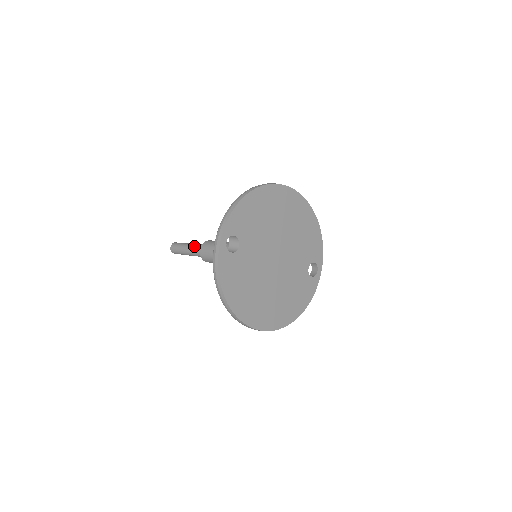
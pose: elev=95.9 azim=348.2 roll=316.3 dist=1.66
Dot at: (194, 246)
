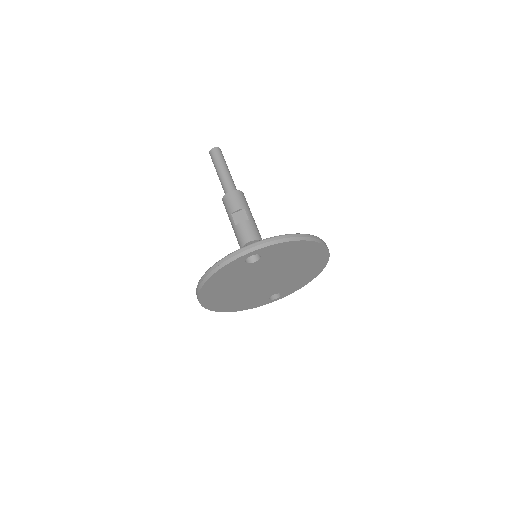
Dot at: (229, 178)
